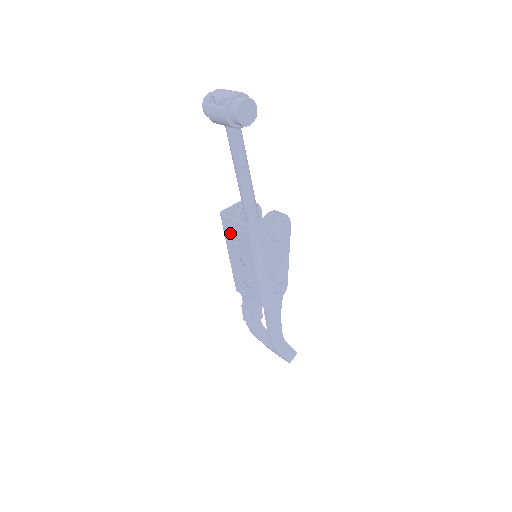
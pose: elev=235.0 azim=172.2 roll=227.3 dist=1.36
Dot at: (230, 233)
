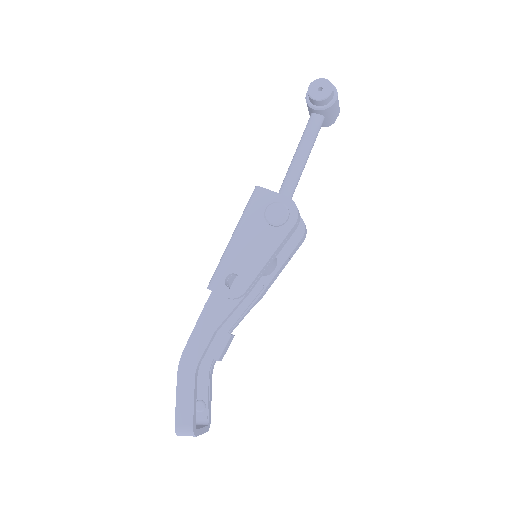
Dot at: occluded
